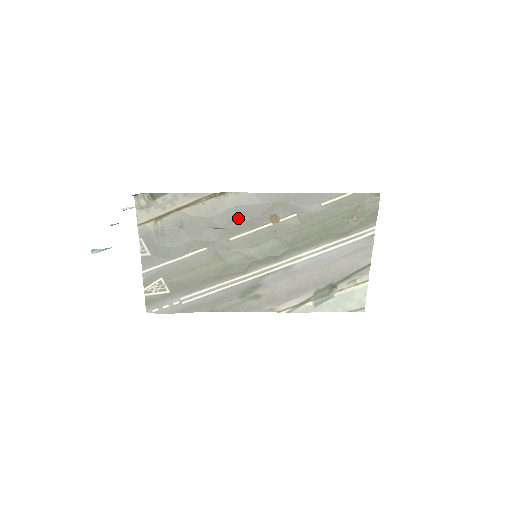
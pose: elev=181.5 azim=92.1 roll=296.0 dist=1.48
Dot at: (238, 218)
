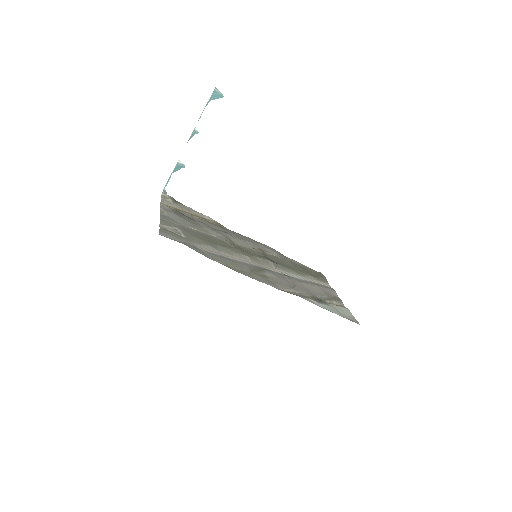
Dot at: (237, 236)
